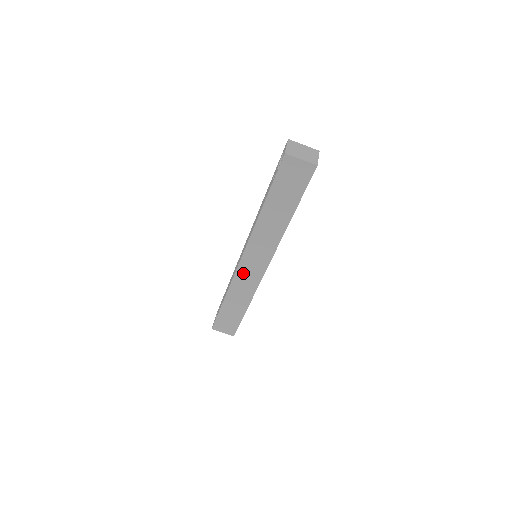
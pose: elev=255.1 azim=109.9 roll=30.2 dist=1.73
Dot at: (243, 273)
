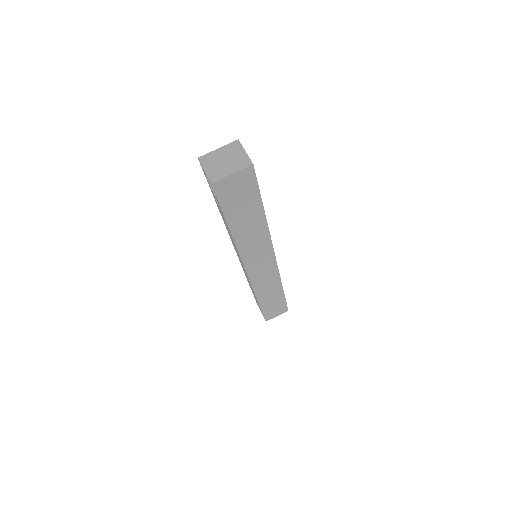
Dot at: (258, 278)
